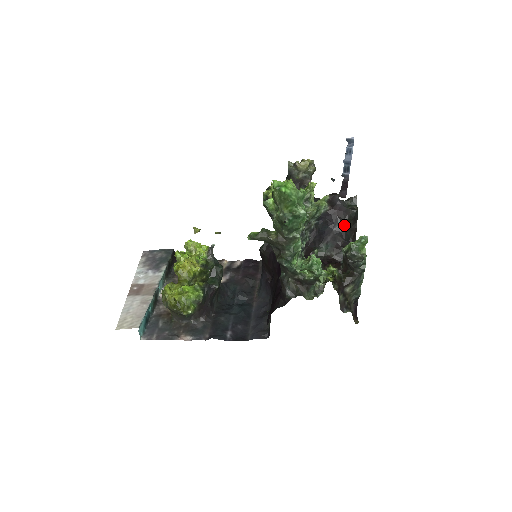
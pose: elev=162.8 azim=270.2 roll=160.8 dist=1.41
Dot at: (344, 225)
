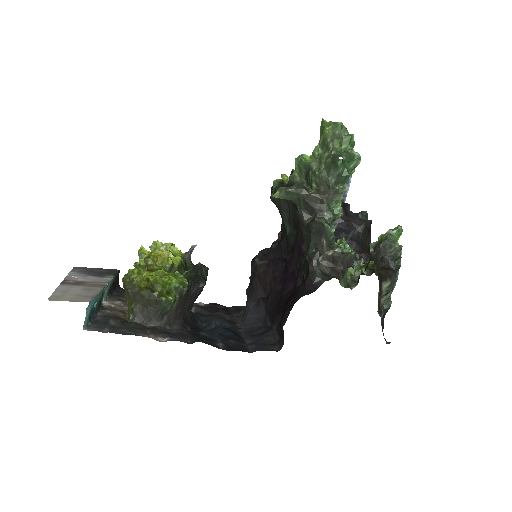
Dot at: (359, 234)
